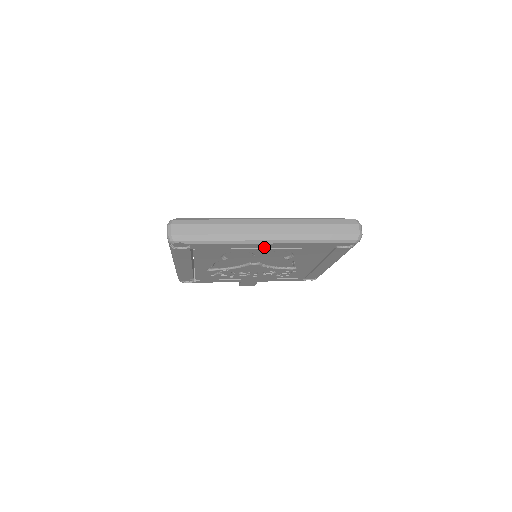
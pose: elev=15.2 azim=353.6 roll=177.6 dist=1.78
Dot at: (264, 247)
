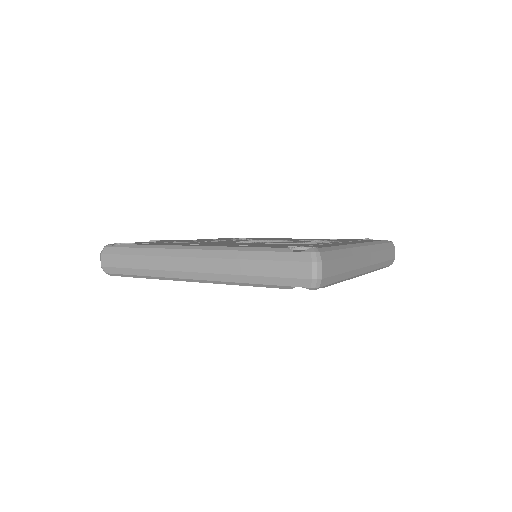
Dot at: occluded
